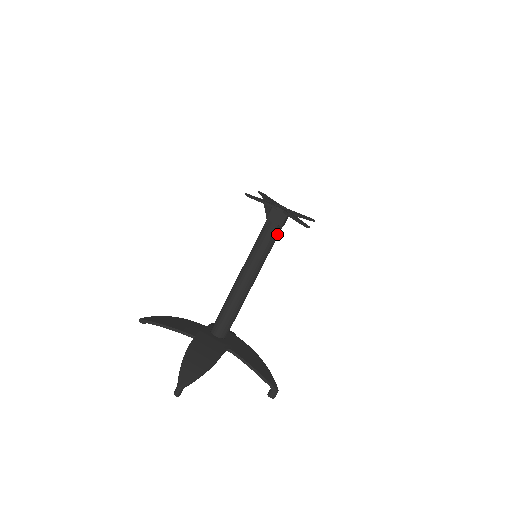
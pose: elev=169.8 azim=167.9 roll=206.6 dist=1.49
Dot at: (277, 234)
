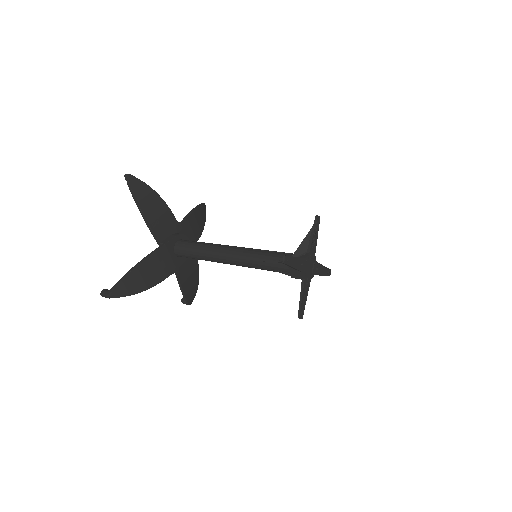
Dot at: (284, 273)
